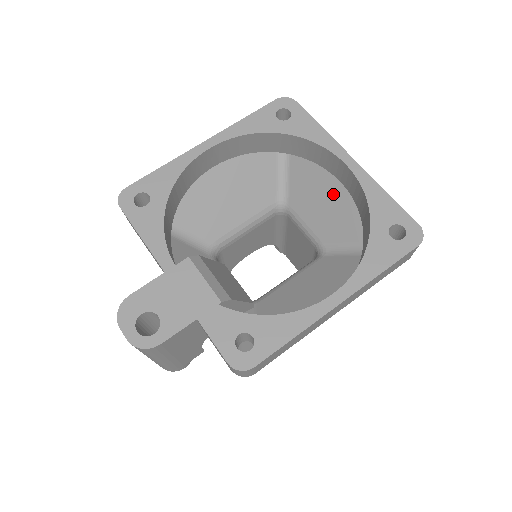
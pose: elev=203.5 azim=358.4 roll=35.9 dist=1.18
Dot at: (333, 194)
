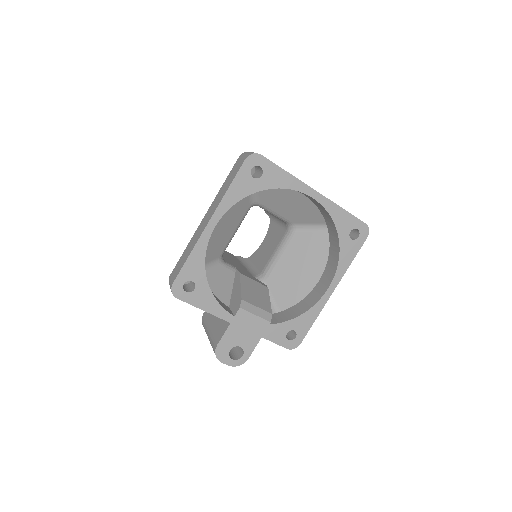
Dot at: (298, 200)
